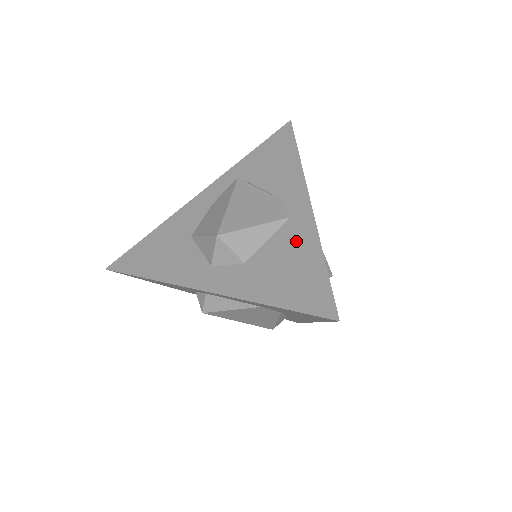
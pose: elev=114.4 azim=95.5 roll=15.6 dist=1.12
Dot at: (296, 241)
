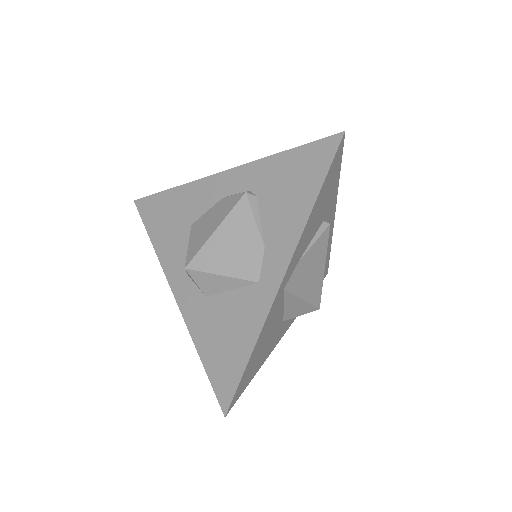
Dot at: (246, 315)
